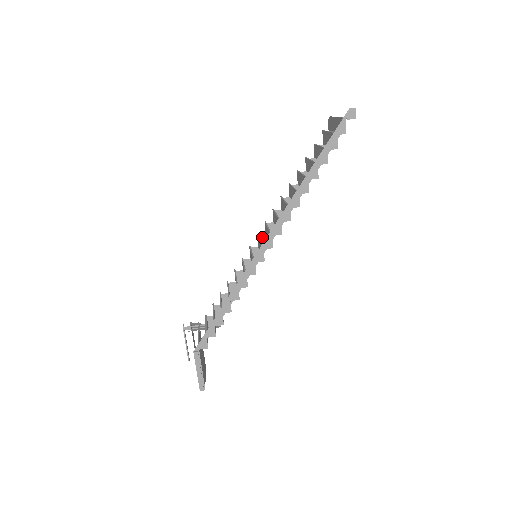
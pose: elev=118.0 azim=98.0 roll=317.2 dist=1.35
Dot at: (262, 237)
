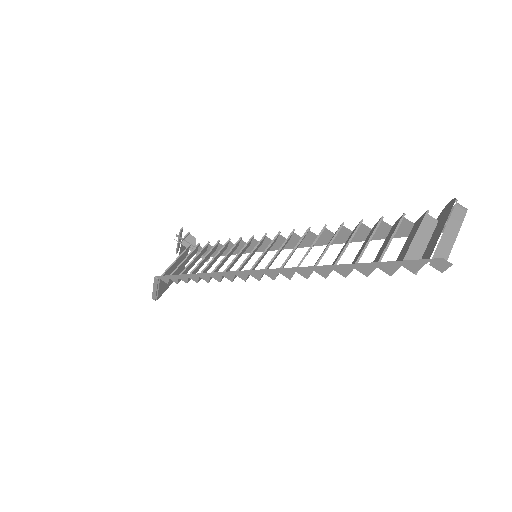
Dot at: (283, 238)
